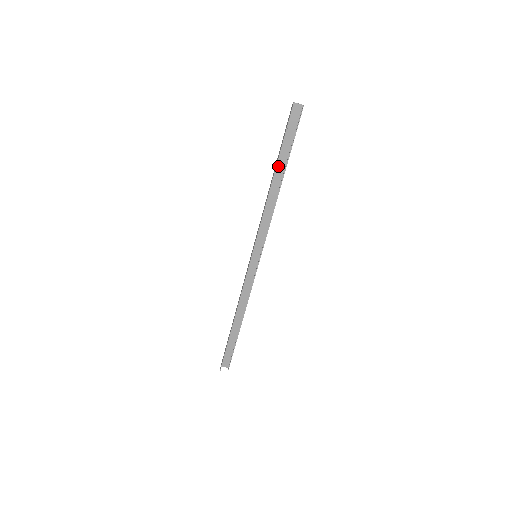
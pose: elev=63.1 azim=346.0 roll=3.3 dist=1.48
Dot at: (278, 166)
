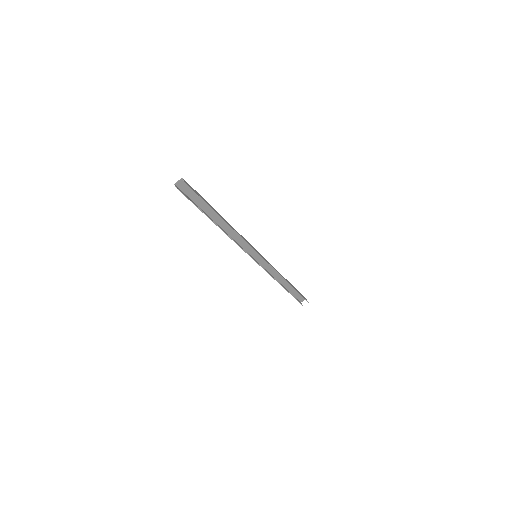
Dot at: (210, 215)
